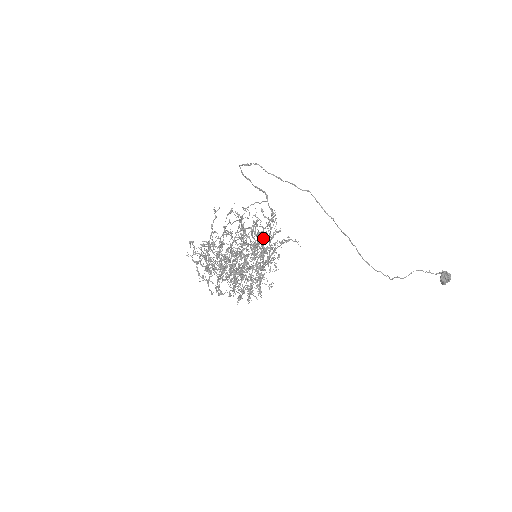
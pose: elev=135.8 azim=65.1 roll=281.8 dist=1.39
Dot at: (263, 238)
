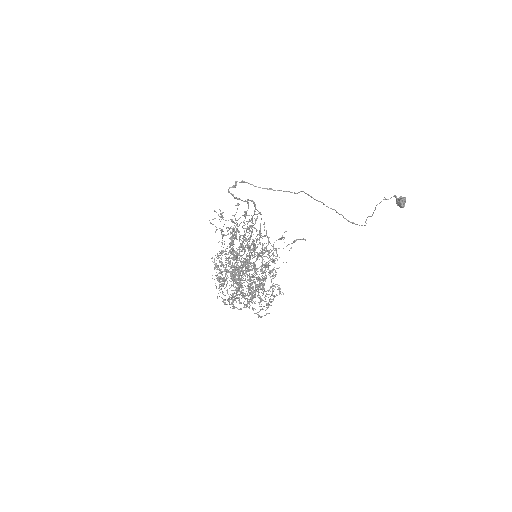
Dot at: occluded
